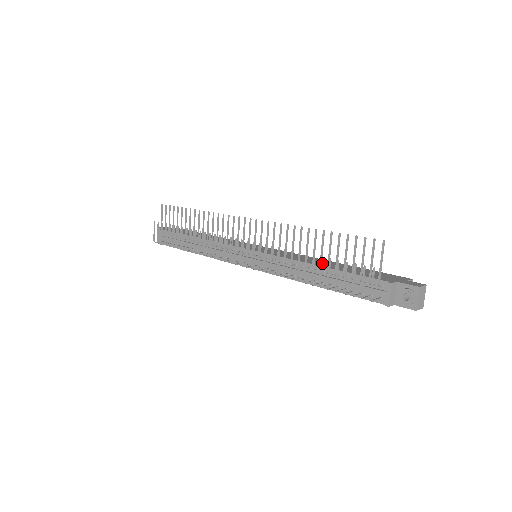
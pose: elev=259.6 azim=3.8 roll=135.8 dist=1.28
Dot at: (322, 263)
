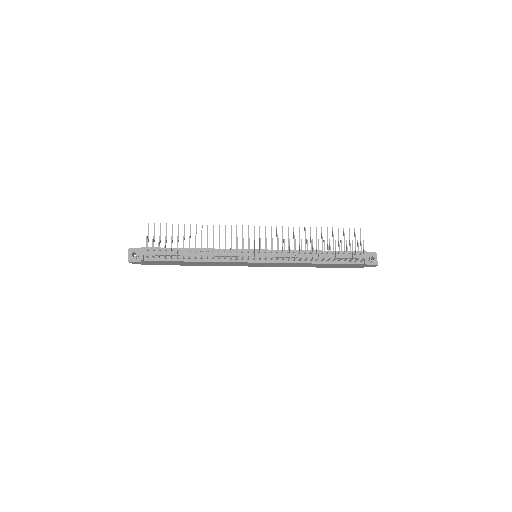
Dot at: occluded
